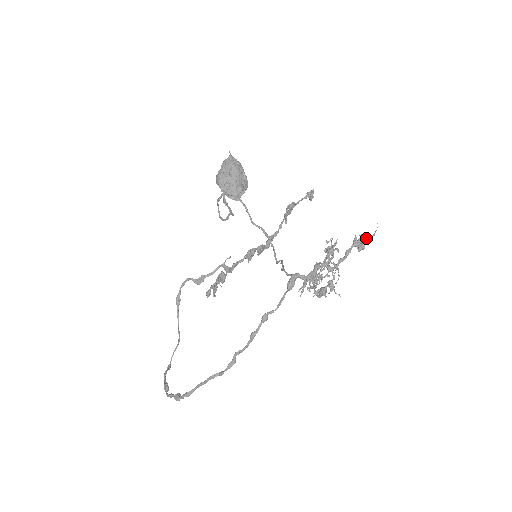
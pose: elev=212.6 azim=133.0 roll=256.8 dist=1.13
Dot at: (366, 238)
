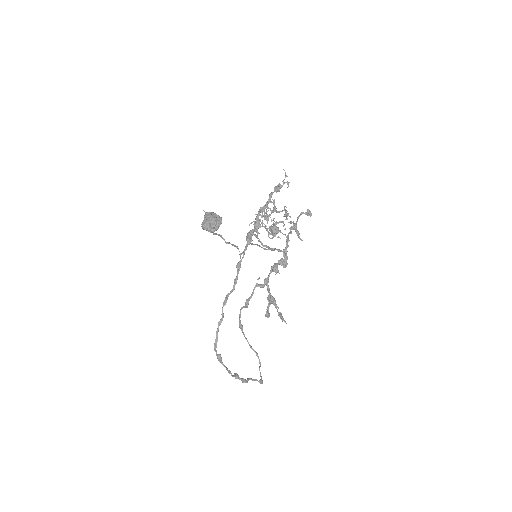
Dot at: (283, 182)
